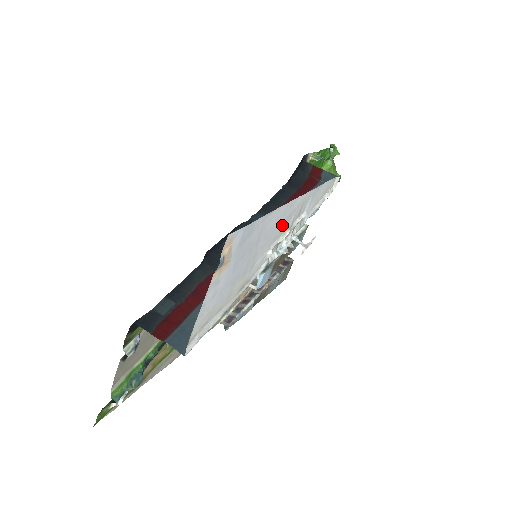
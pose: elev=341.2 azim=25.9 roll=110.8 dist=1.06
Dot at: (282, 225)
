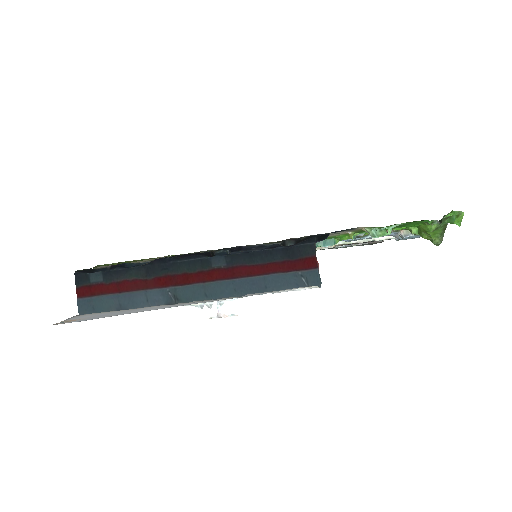
Dot at: (179, 305)
